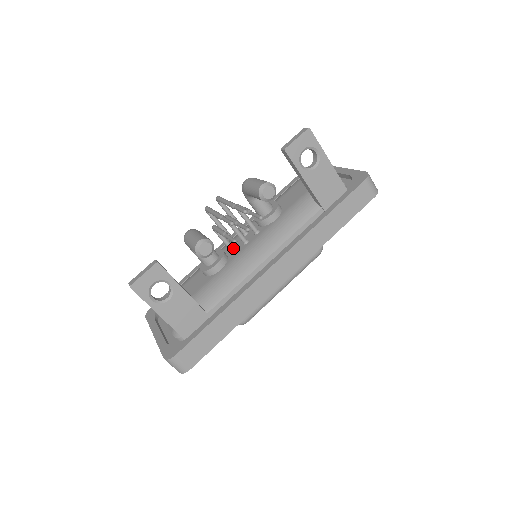
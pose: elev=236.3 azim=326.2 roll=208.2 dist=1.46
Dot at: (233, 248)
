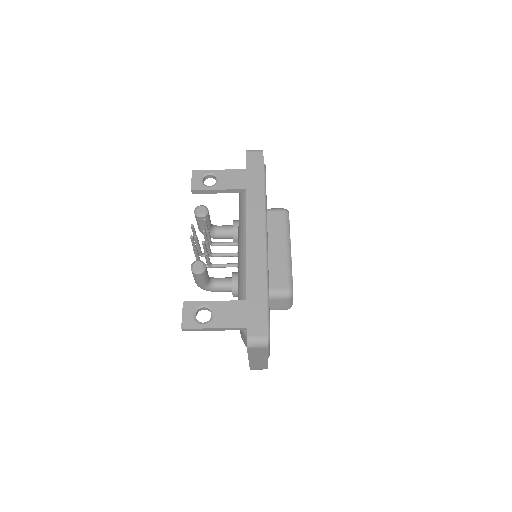
Dot at: (234, 264)
